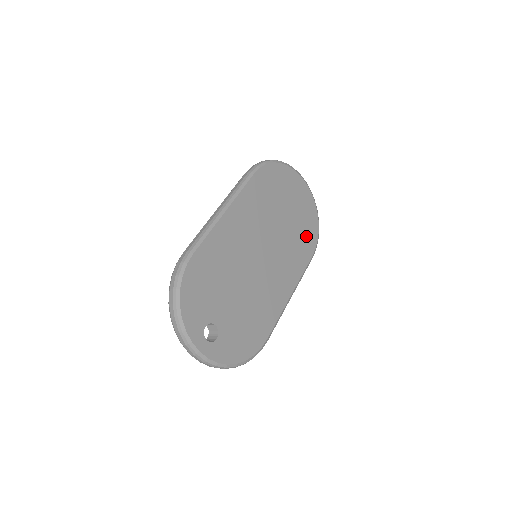
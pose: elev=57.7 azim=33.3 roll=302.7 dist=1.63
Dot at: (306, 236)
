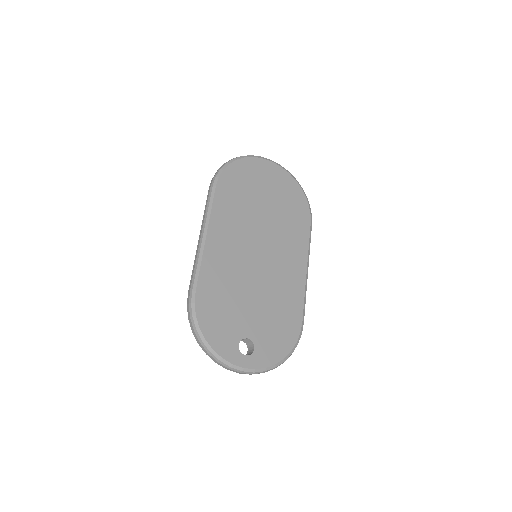
Dot at: (295, 209)
